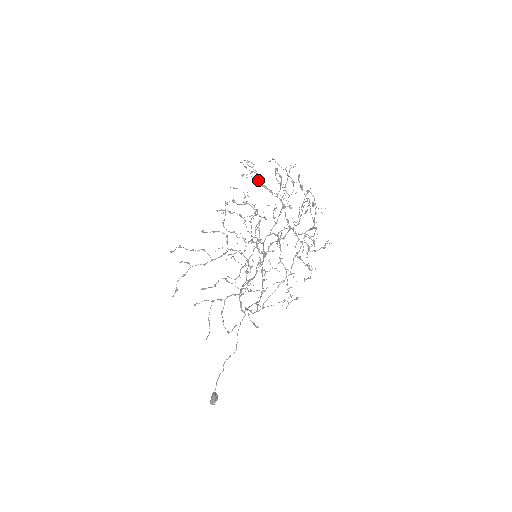
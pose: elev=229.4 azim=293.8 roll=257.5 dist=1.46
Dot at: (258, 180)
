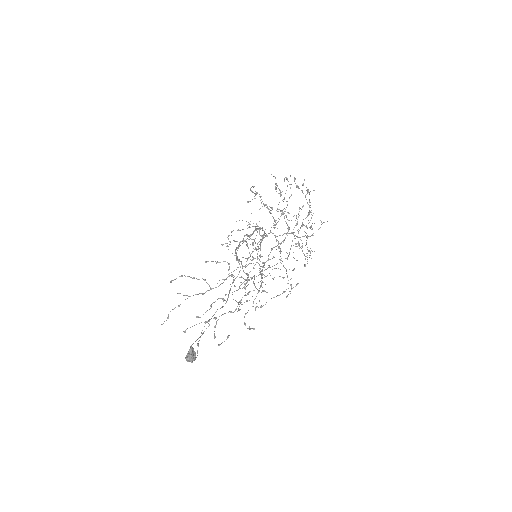
Dot at: occluded
